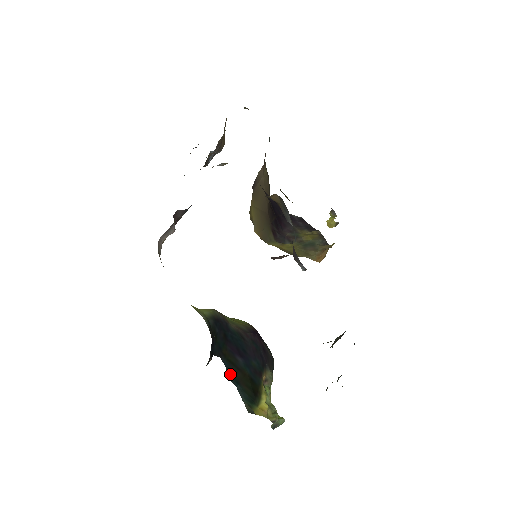
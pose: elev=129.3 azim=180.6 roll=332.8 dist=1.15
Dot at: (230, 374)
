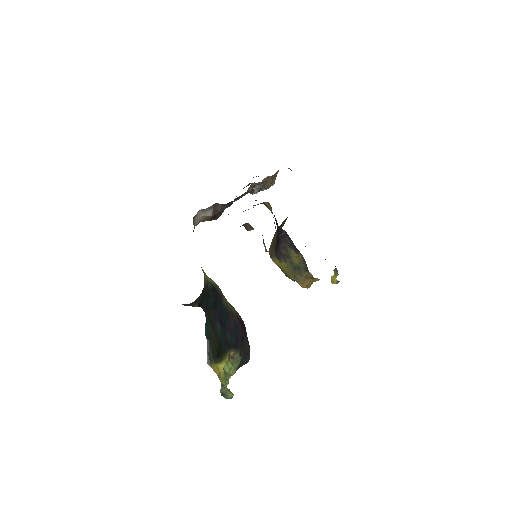
Dot at: (207, 328)
